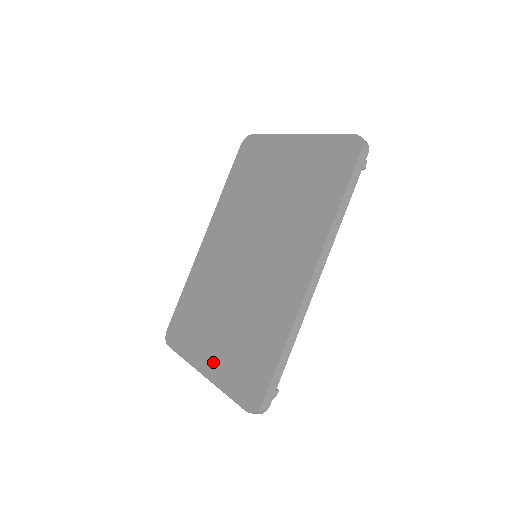
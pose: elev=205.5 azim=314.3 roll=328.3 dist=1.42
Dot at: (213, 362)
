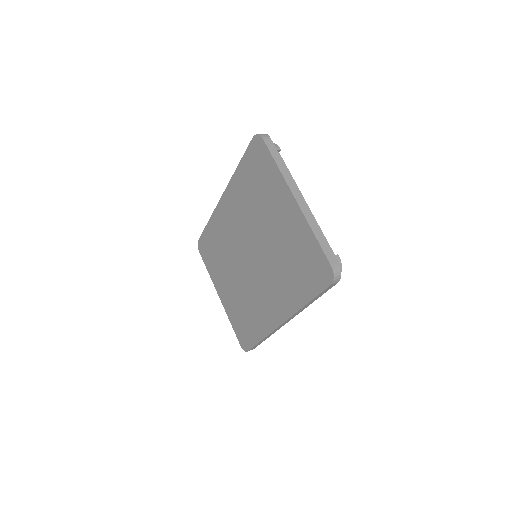
Dot at: (225, 299)
